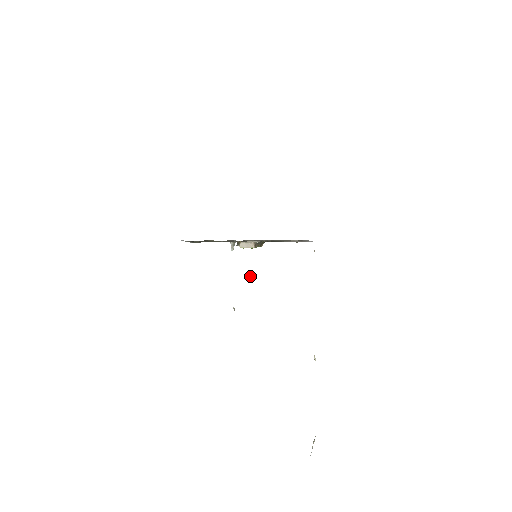
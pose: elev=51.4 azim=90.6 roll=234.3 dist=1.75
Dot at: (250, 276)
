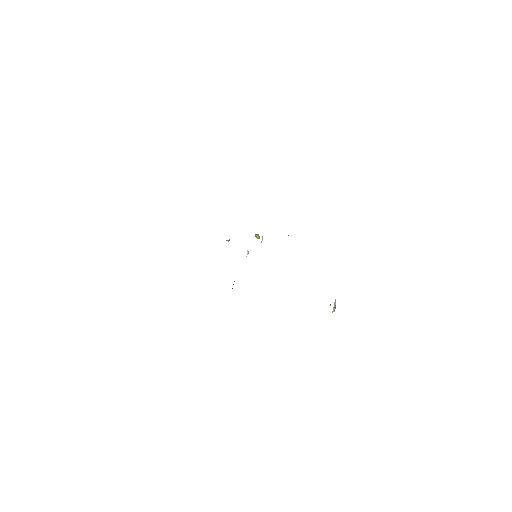
Dot at: occluded
